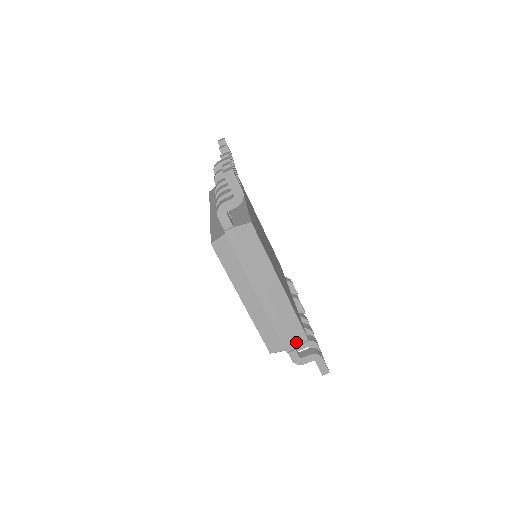
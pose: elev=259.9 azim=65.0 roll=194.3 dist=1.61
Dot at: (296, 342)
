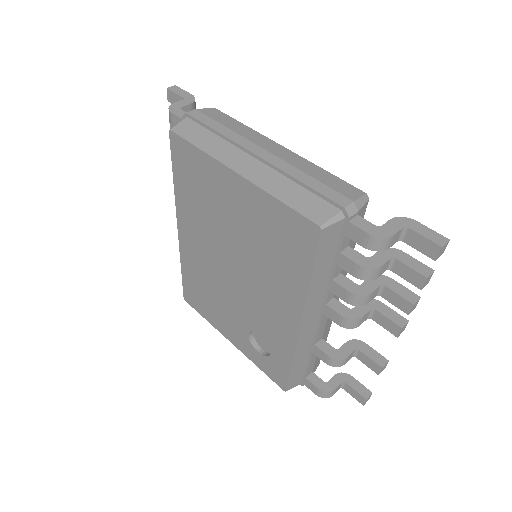
Dot at: (349, 195)
